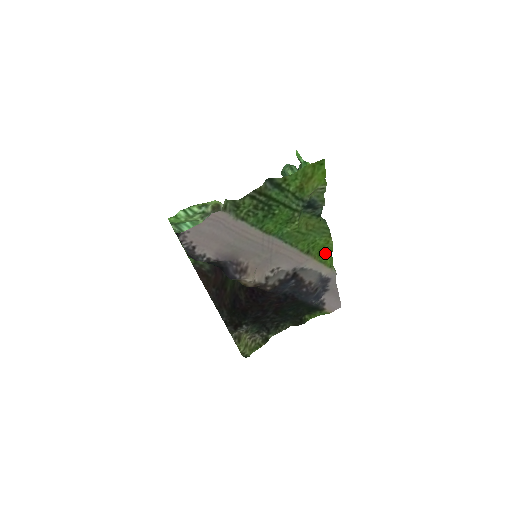
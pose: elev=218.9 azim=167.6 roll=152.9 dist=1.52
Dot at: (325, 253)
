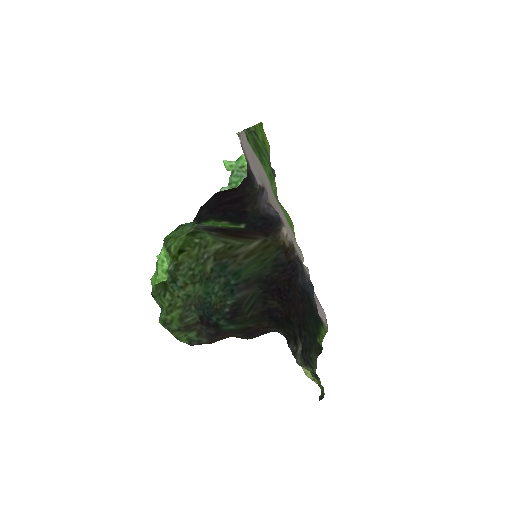
Dot at: occluded
